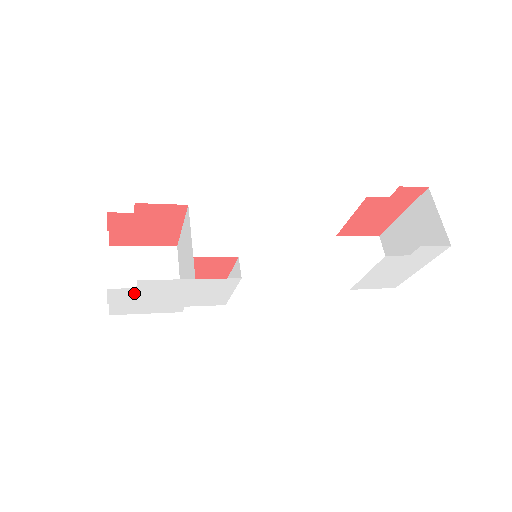
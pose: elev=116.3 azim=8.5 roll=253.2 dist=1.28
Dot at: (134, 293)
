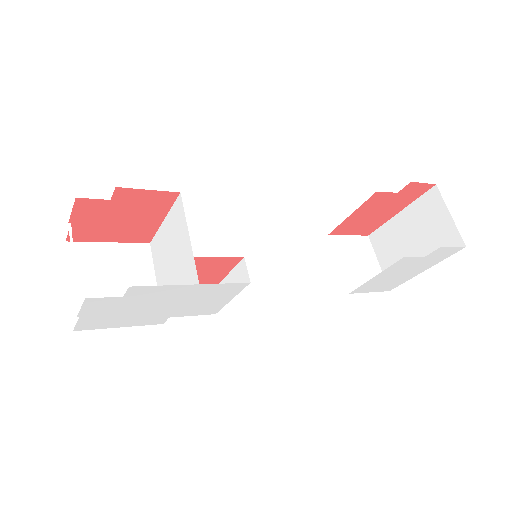
Dot at: (117, 303)
